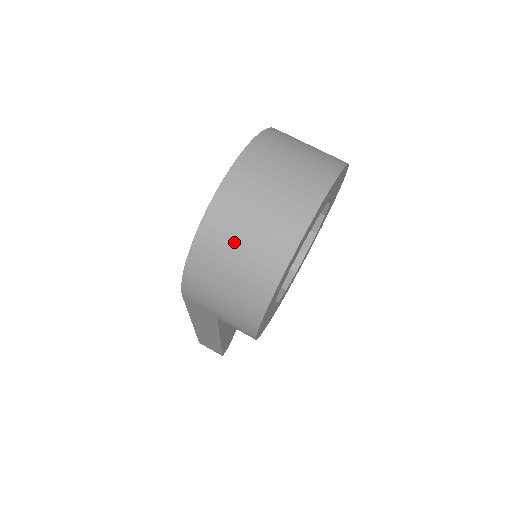
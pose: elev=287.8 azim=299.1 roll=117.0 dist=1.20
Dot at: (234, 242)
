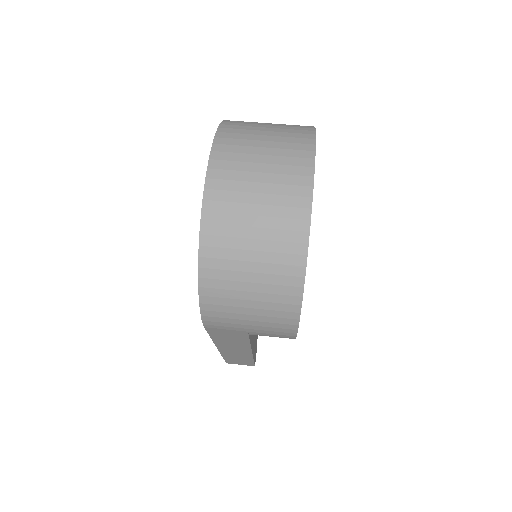
Dot at: (242, 252)
